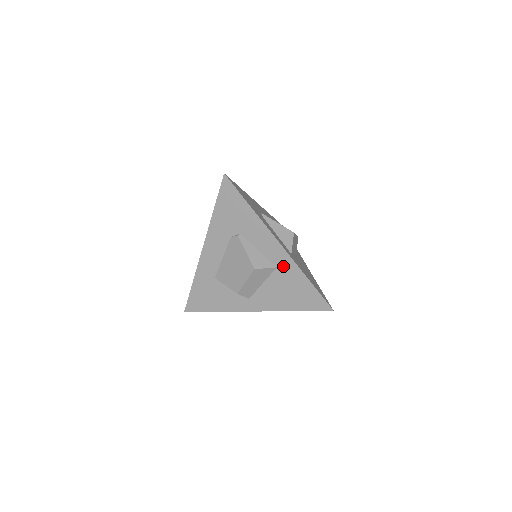
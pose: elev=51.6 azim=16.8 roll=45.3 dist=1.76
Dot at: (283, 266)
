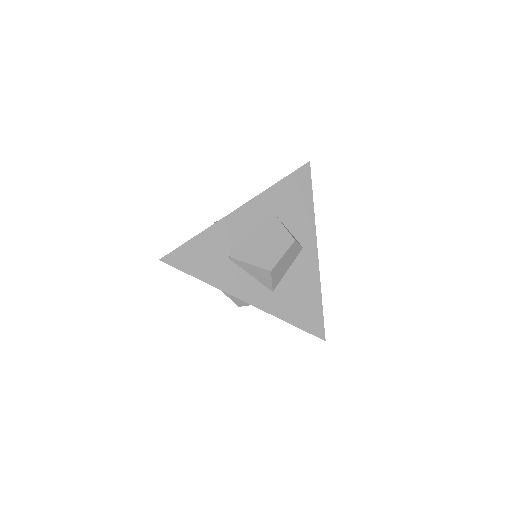
Dot at: occluded
